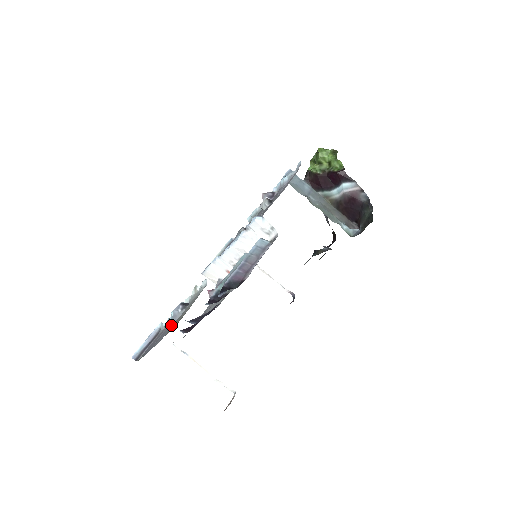
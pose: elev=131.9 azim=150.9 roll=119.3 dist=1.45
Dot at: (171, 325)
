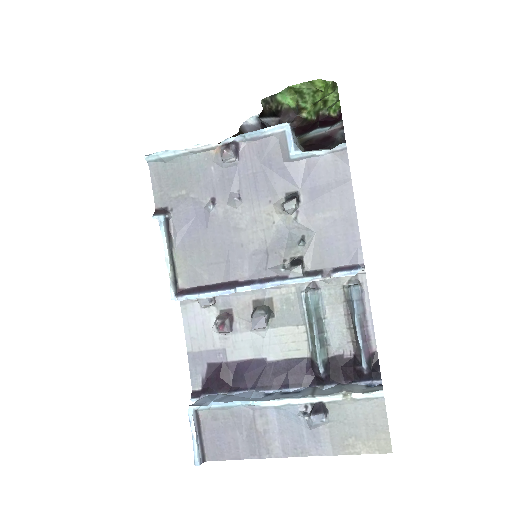
Dot at: (309, 433)
